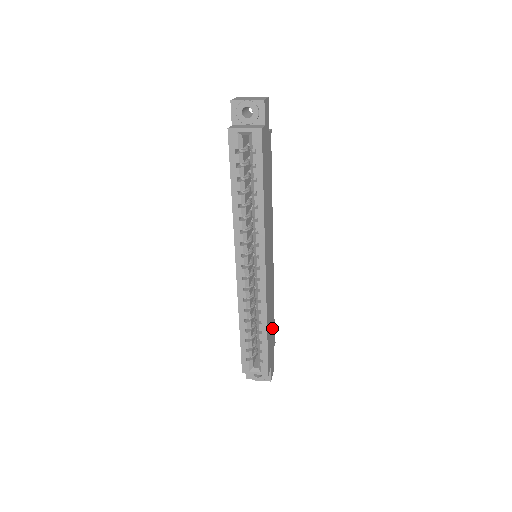
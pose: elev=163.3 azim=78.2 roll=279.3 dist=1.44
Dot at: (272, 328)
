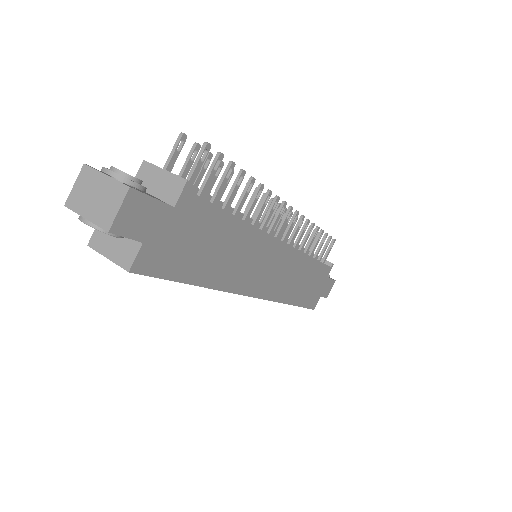
Dot at: (314, 276)
